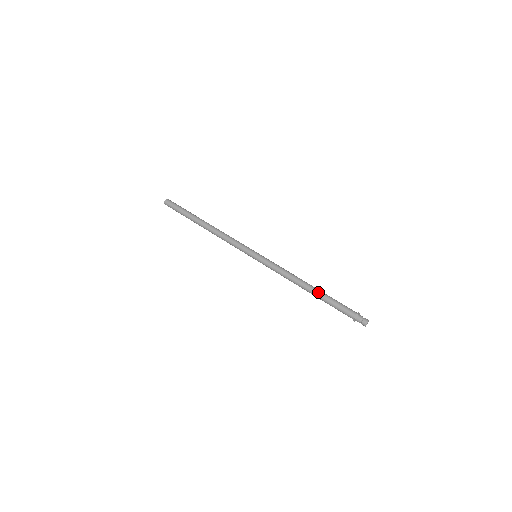
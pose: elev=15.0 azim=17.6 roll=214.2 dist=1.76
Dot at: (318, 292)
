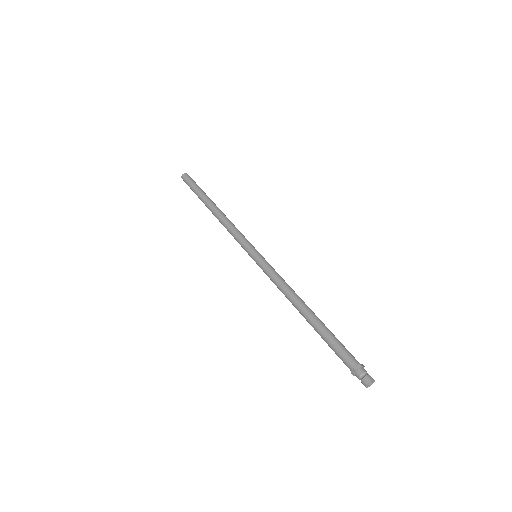
Dot at: (312, 323)
